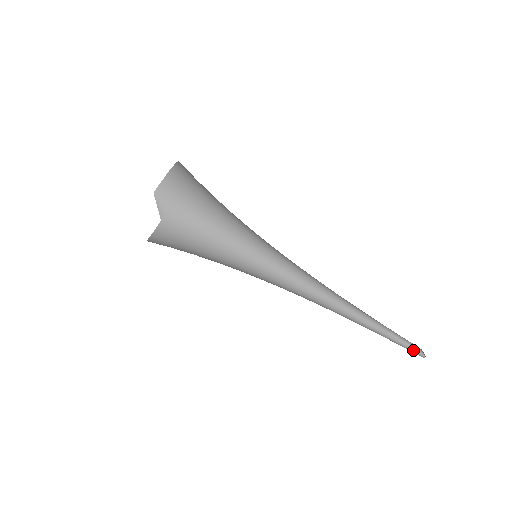
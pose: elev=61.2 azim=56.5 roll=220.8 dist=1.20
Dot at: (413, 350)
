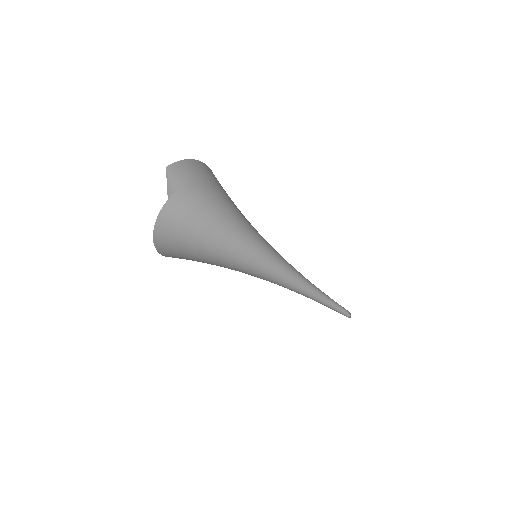
Dot at: (345, 312)
